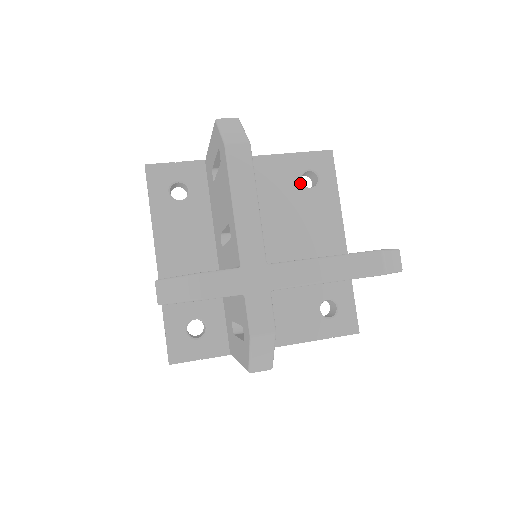
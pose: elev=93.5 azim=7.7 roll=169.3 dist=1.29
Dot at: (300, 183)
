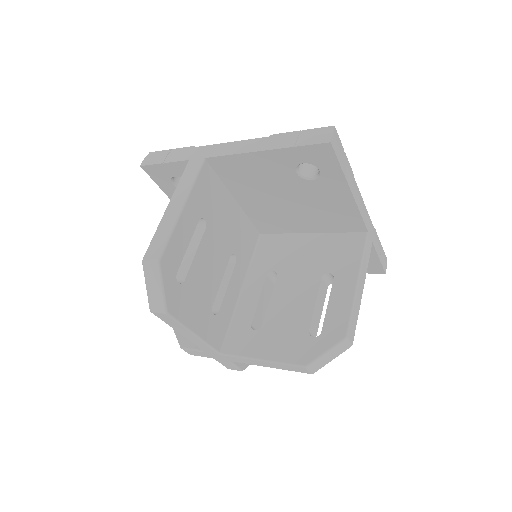
Dot at: (297, 176)
